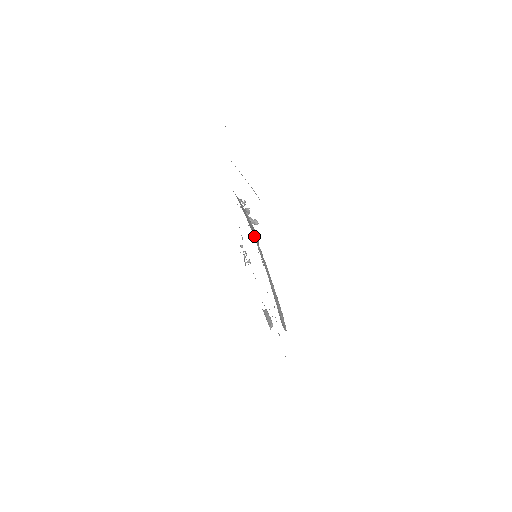
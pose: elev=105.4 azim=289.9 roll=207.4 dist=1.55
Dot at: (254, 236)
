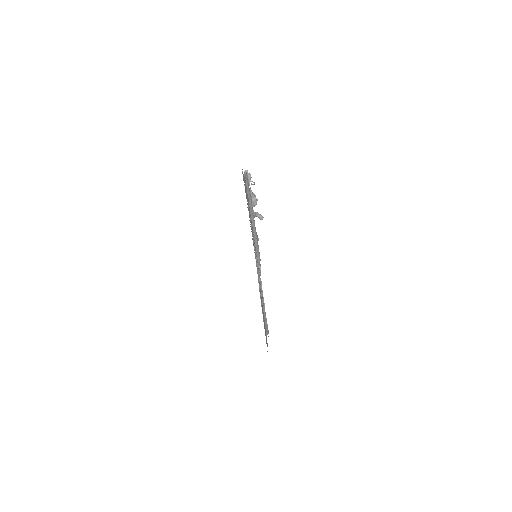
Dot at: (257, 264)
